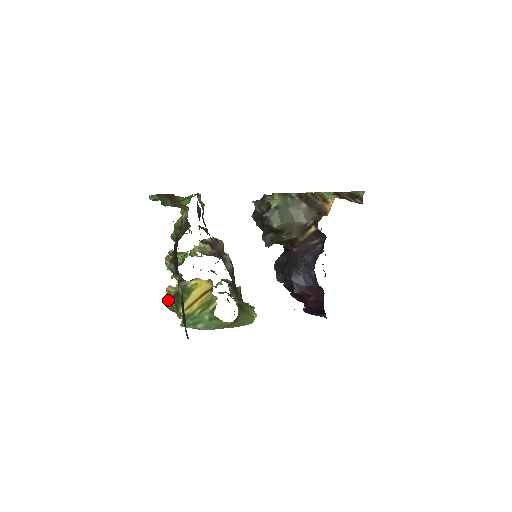
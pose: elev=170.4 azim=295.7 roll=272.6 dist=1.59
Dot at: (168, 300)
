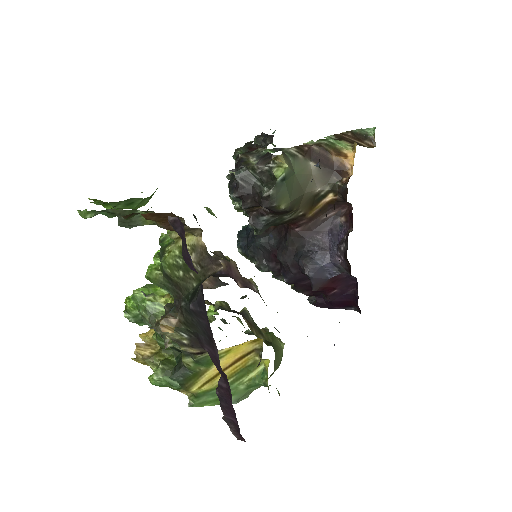
Dot at: (155, 375)
